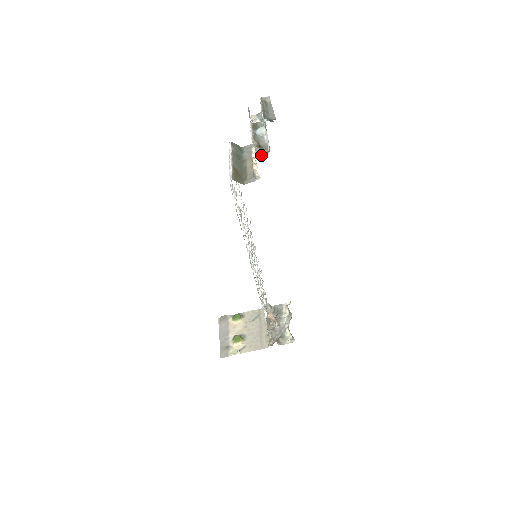
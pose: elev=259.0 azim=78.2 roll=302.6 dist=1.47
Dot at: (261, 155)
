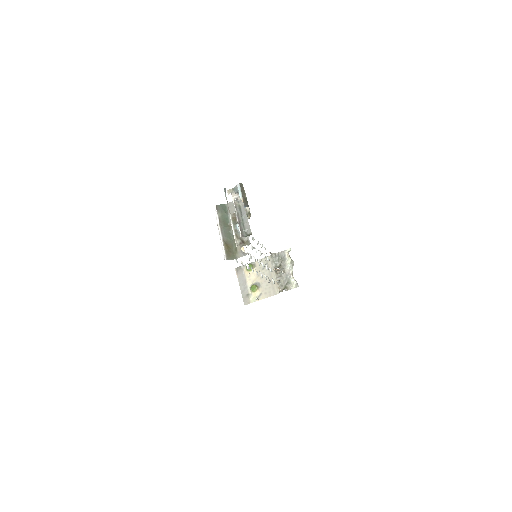
Dot at: occluded
